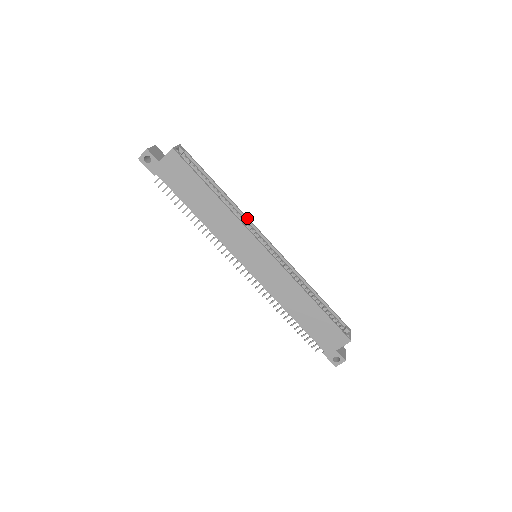
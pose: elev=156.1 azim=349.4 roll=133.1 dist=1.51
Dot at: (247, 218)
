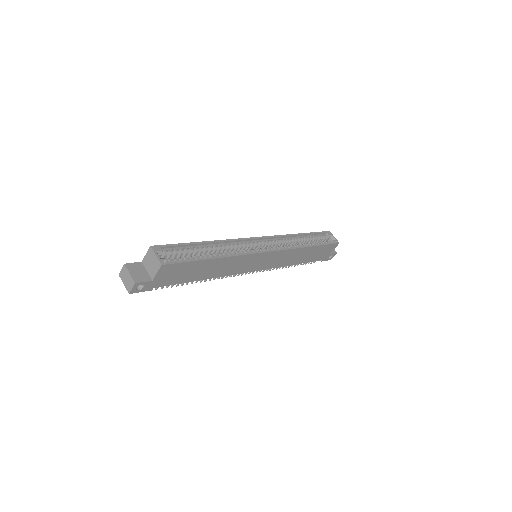
Dot at: (236, 240)
